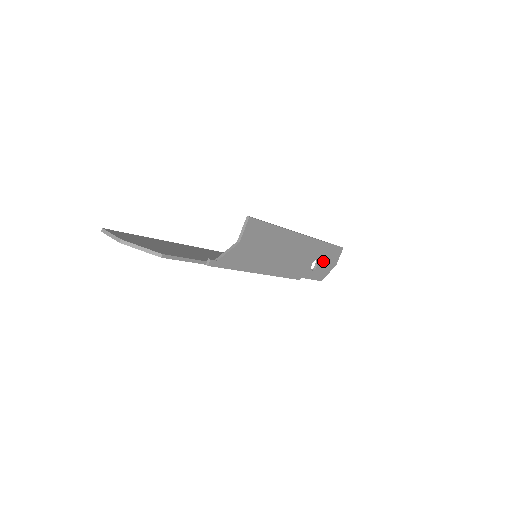
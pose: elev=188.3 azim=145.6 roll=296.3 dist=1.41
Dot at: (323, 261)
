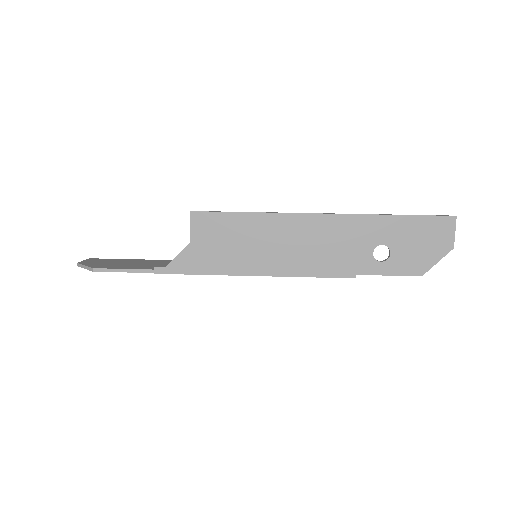
Dot at: (405, 244)
